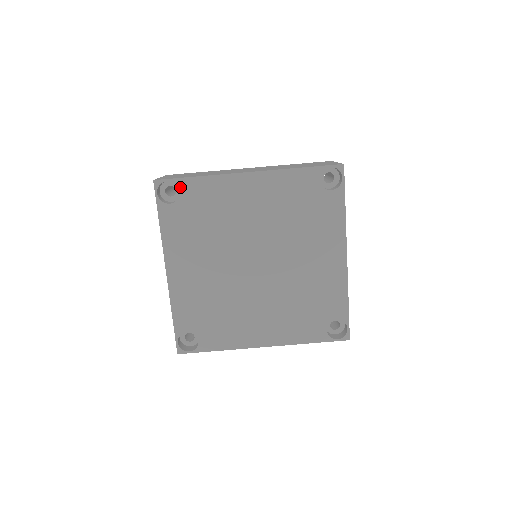
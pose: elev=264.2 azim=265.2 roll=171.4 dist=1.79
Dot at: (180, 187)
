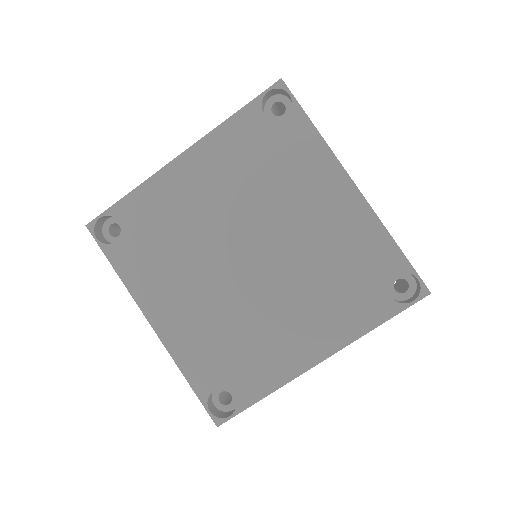
Dot at: (116, 216)
